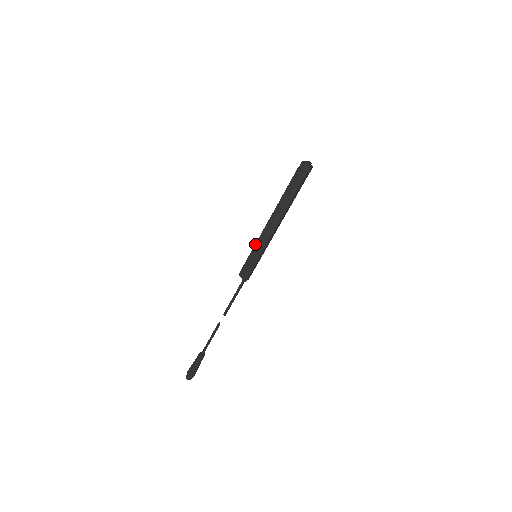
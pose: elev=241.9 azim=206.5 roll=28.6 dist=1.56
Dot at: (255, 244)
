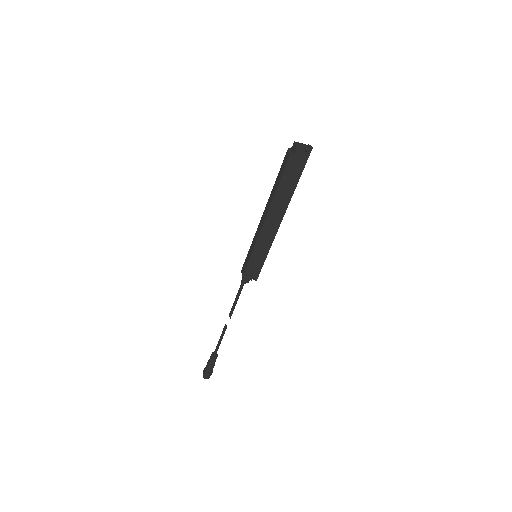
Dot at: (253, 239)
